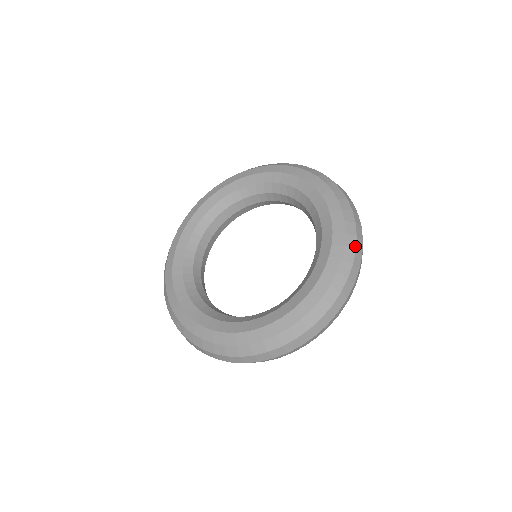
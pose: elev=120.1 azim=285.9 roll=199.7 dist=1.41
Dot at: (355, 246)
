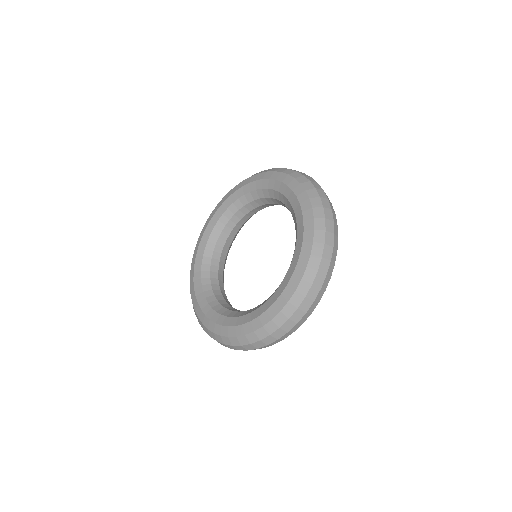
Dot at: (286, 169)
